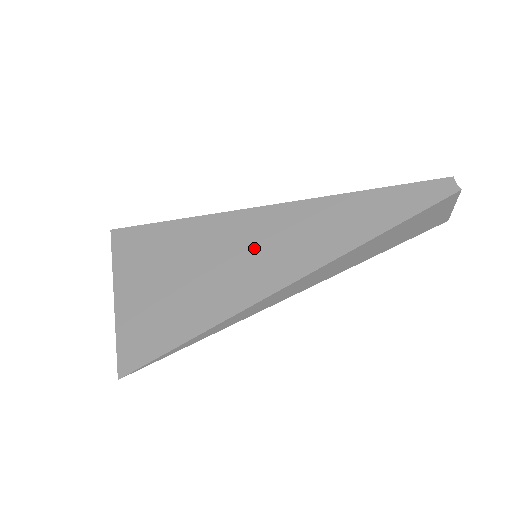
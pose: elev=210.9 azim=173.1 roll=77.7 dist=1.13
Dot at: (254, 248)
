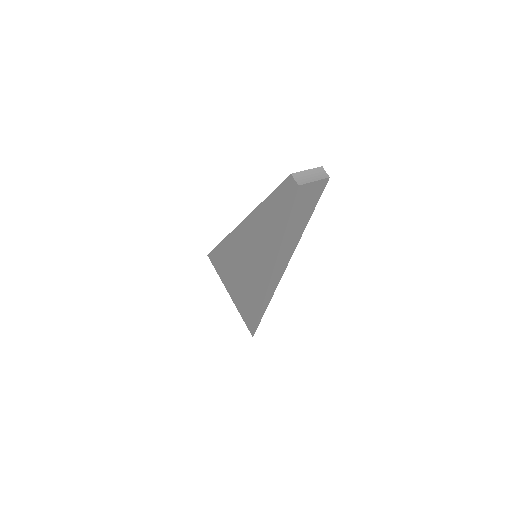
Dot at: (249, 257)
